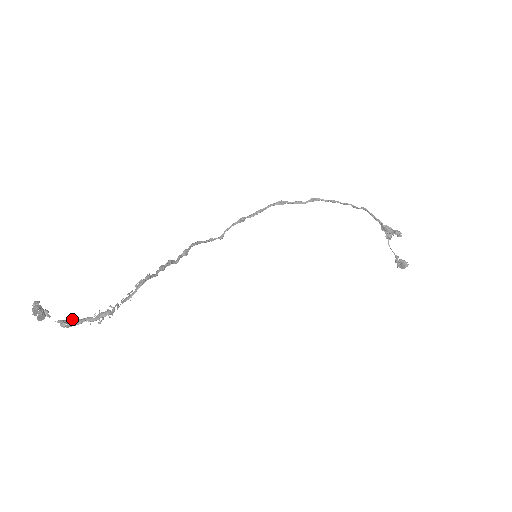
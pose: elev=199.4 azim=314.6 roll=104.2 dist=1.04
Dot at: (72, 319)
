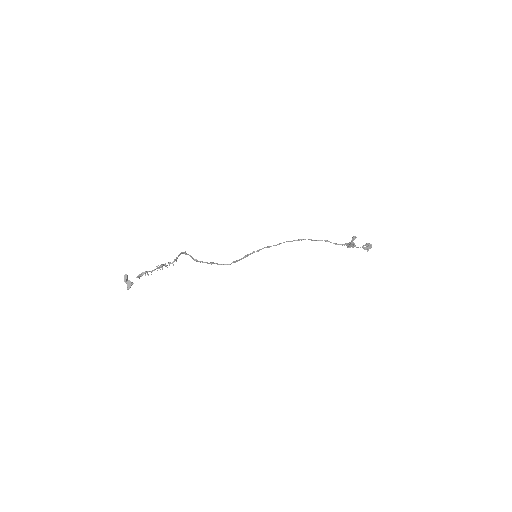
Dot at: (145, 273)
